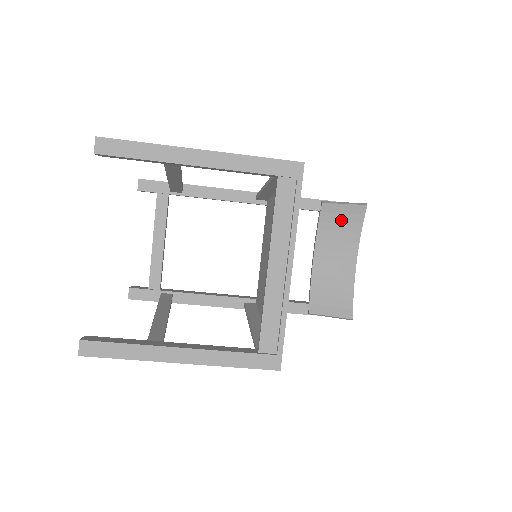
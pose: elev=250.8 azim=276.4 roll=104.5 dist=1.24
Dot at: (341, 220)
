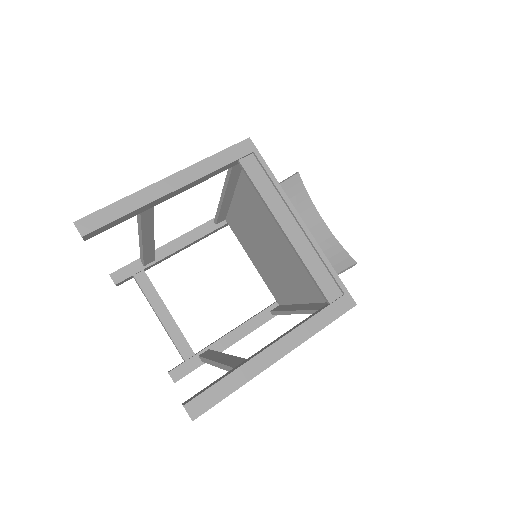
Dot at: (289, 197)
